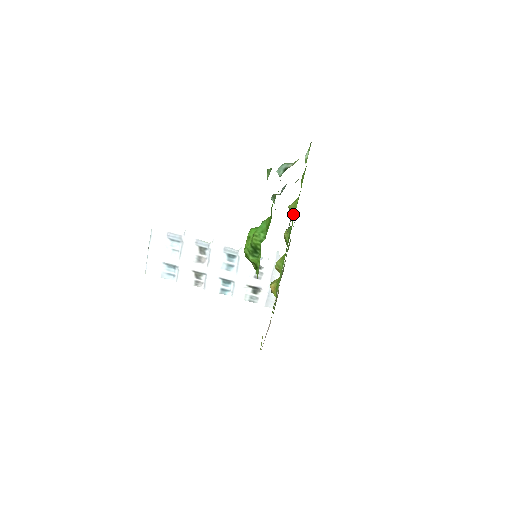
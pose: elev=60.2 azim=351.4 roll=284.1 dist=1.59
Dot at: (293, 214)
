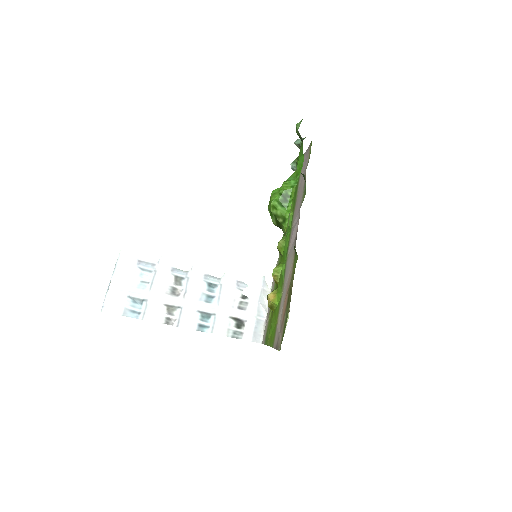
Dot at: occluded
